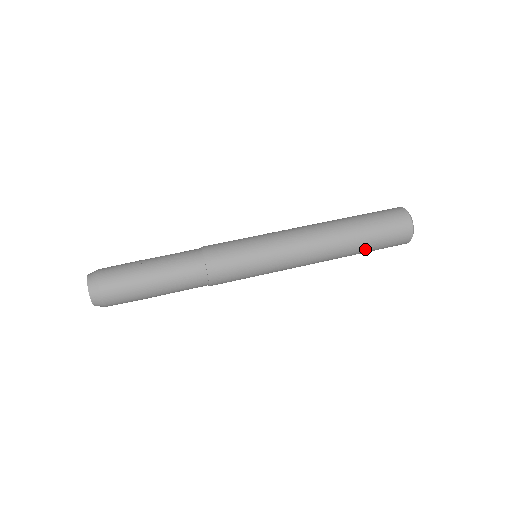
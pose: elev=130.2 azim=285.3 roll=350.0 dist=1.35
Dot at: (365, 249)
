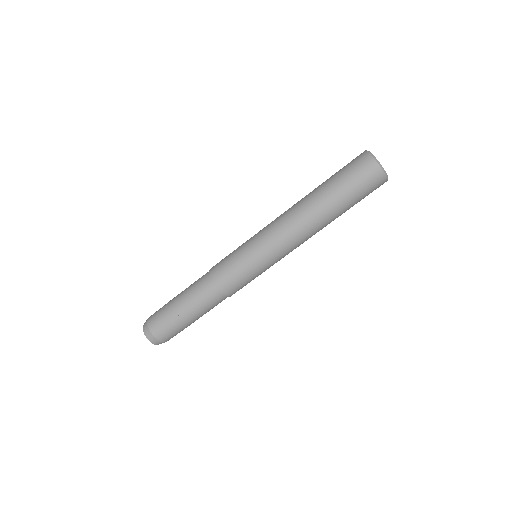
Dot at: occluded
